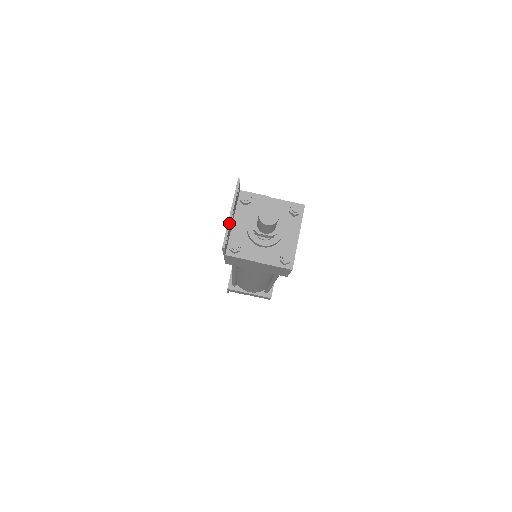
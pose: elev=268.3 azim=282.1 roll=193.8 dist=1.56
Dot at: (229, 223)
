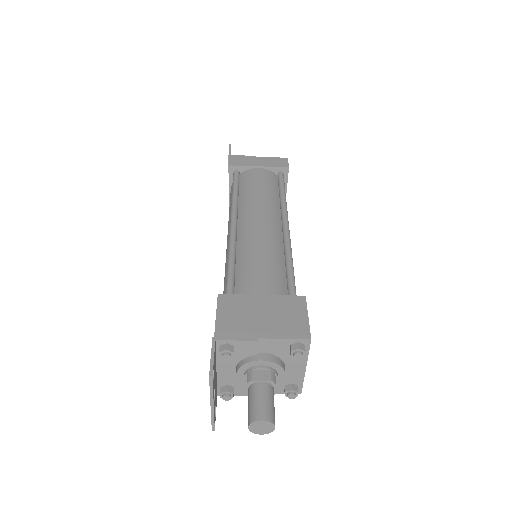
Dot at: (212, 413)
